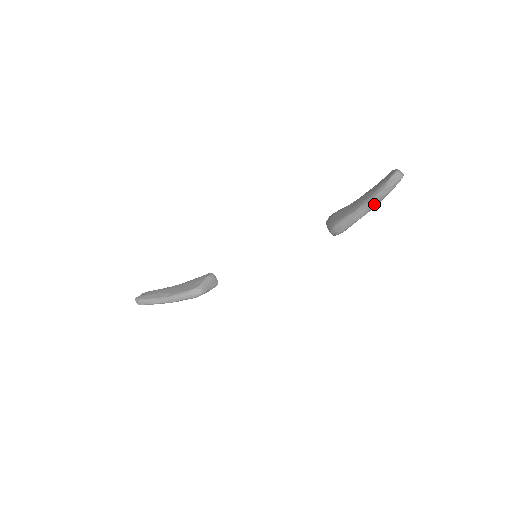
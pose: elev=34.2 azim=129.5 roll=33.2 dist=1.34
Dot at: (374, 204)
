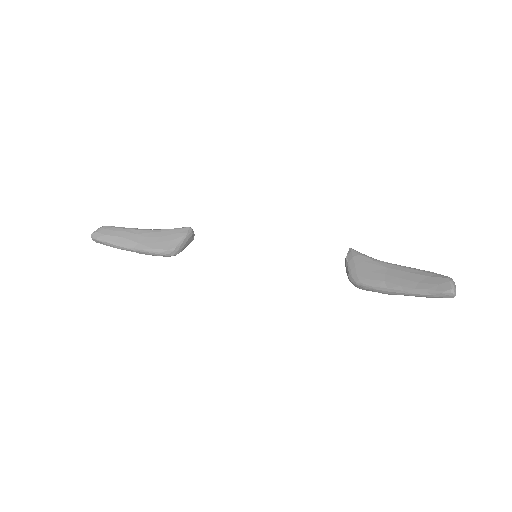
Dot at: occluded
